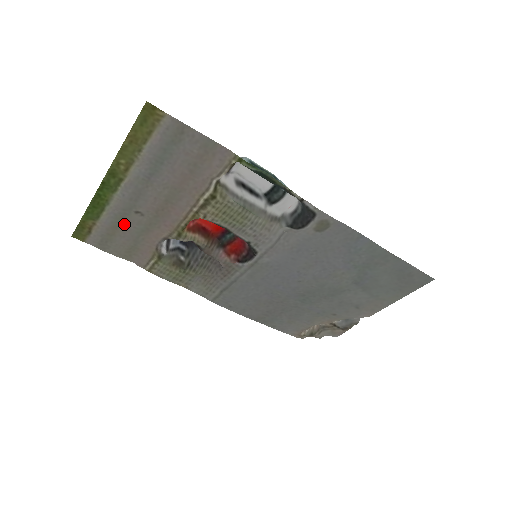
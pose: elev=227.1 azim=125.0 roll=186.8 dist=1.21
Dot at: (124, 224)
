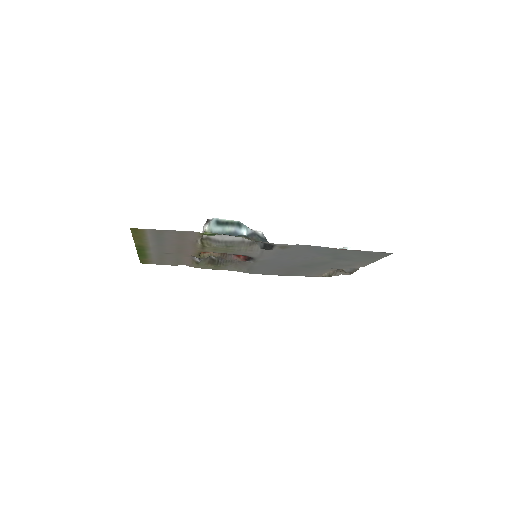
Dot at: (164, 257)
